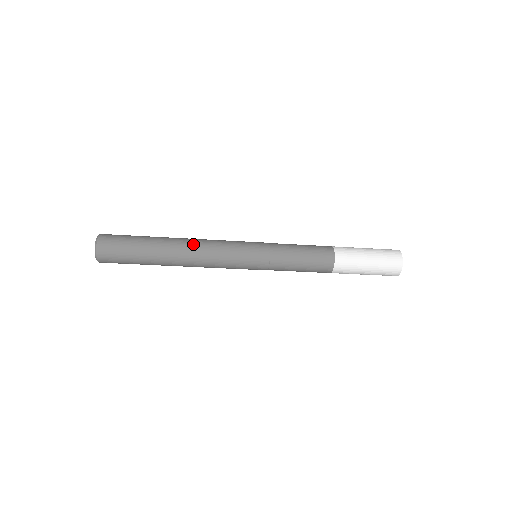
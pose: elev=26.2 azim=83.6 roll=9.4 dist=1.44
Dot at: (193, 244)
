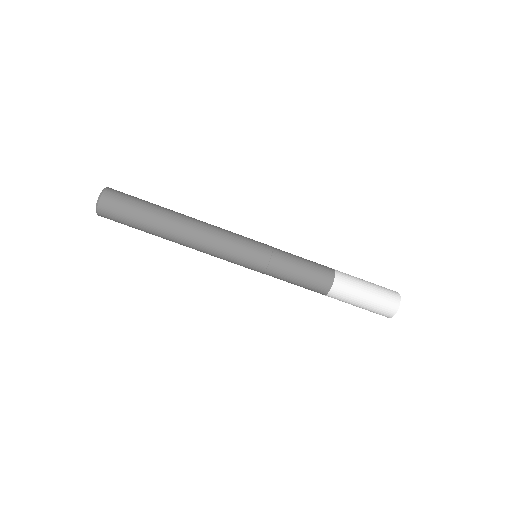
Dot at: occluded
